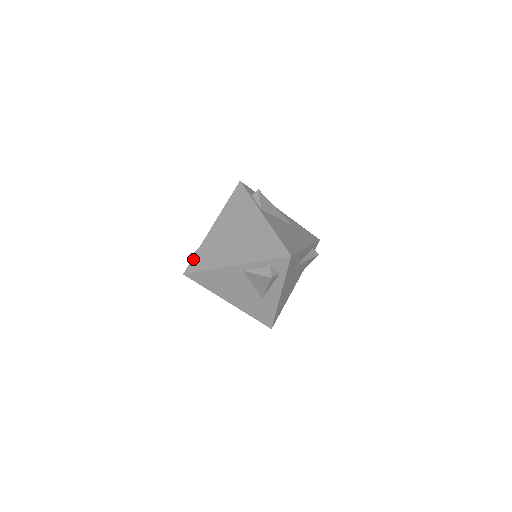
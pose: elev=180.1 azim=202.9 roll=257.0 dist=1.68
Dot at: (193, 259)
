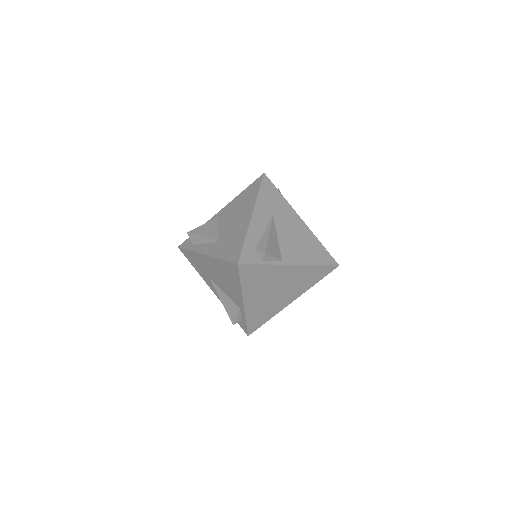
Dot at: (248, 327)
